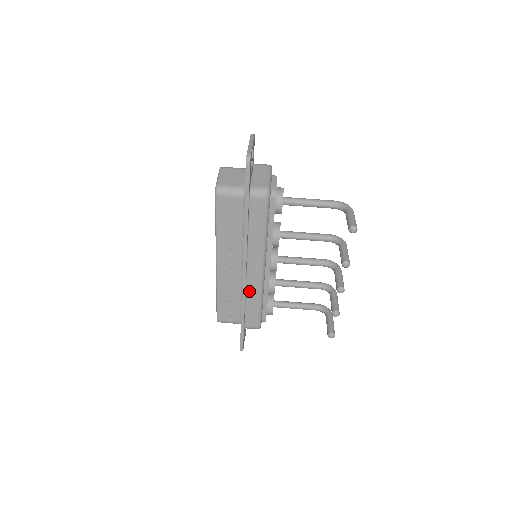
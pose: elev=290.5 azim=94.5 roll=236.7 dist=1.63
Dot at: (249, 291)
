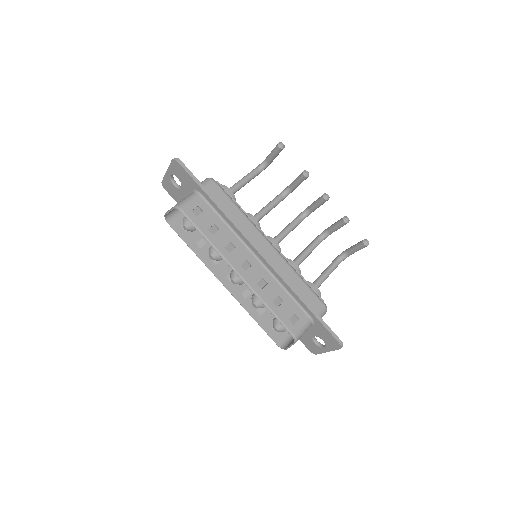
Dot at: (282, 273)
